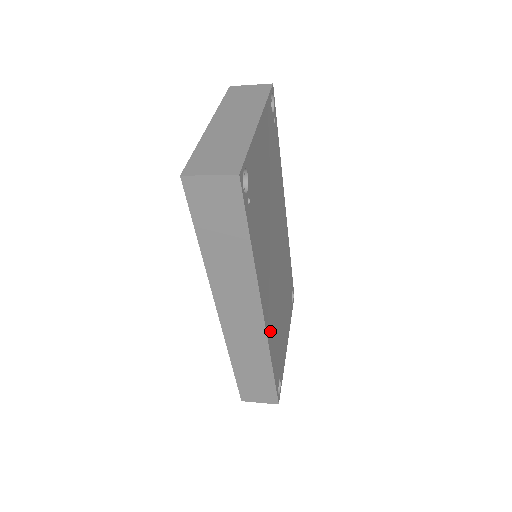
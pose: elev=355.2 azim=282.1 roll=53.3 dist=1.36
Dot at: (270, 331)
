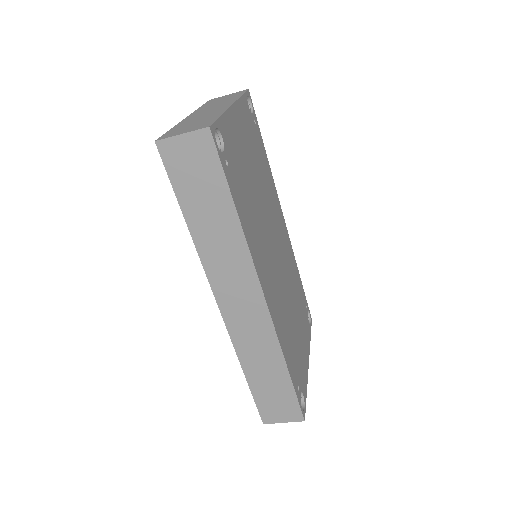
Dot at: (278, 324)
